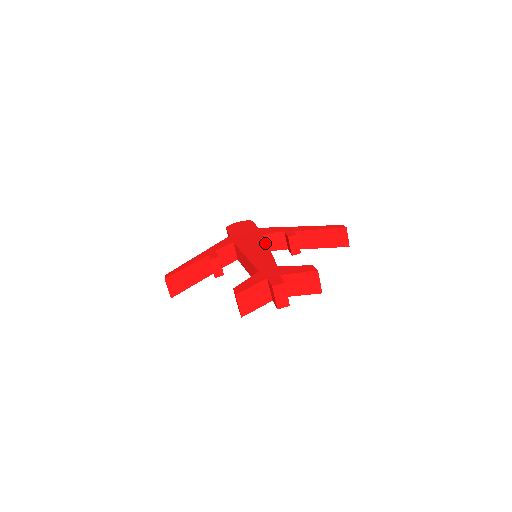
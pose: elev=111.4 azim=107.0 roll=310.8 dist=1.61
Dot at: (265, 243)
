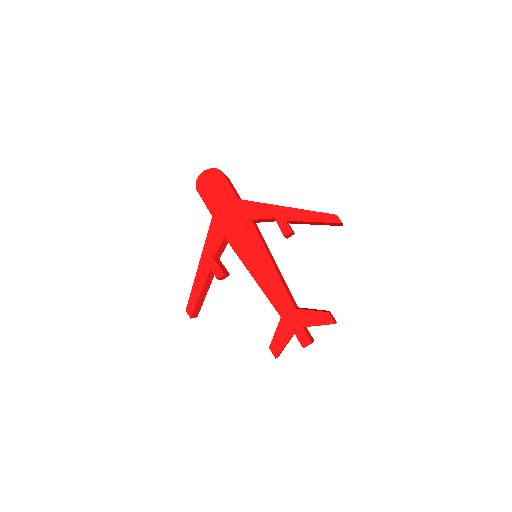
Dot at: (264, 250)
